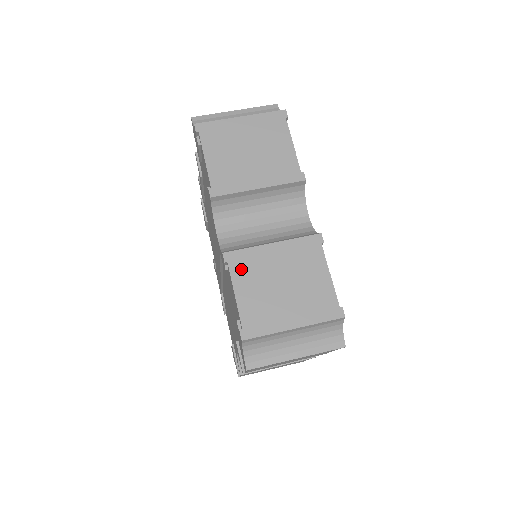
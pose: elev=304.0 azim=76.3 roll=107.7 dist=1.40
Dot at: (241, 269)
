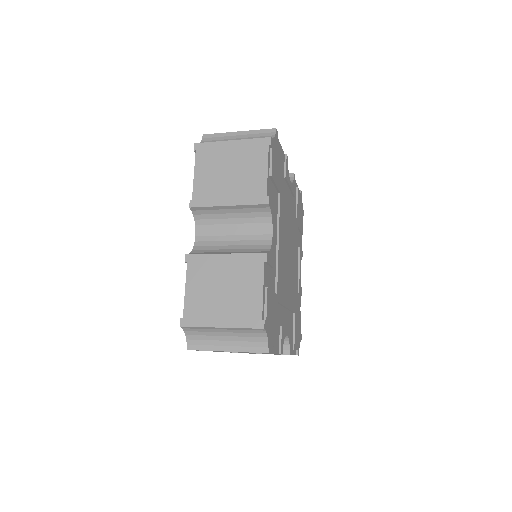
Dot at: occluded
